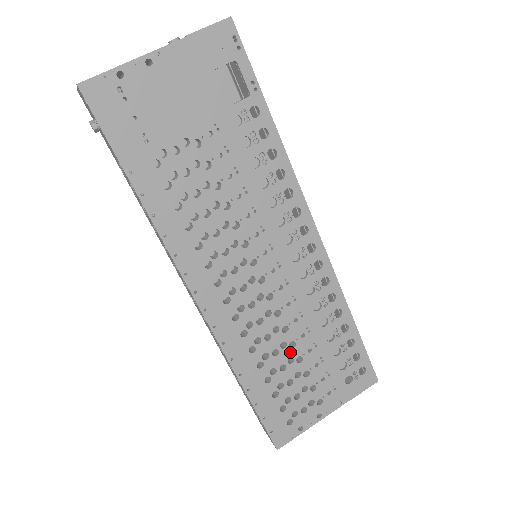
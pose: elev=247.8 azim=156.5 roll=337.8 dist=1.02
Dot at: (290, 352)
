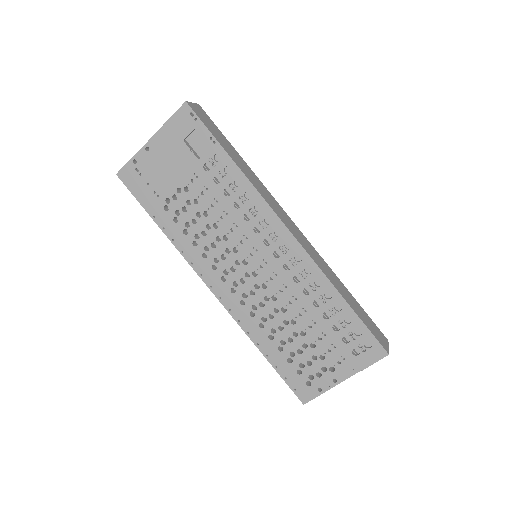
Dot at: (293, 328)
